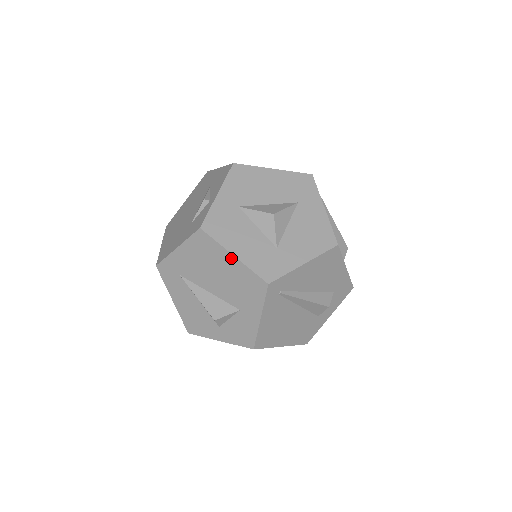
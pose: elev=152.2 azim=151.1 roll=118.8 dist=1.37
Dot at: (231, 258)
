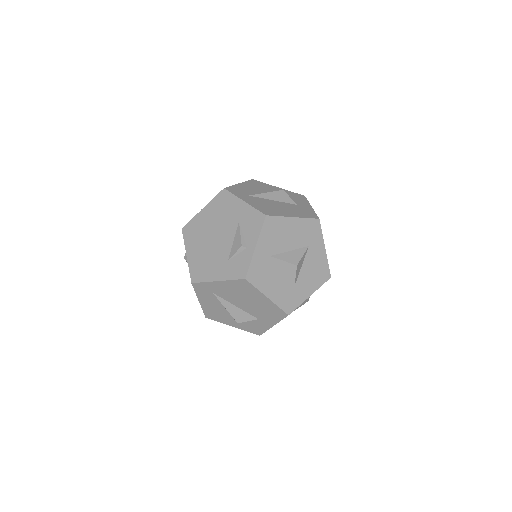
Dot at: (265, 298)
